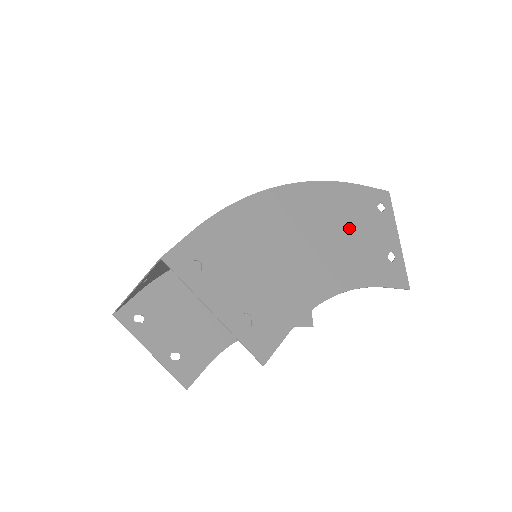
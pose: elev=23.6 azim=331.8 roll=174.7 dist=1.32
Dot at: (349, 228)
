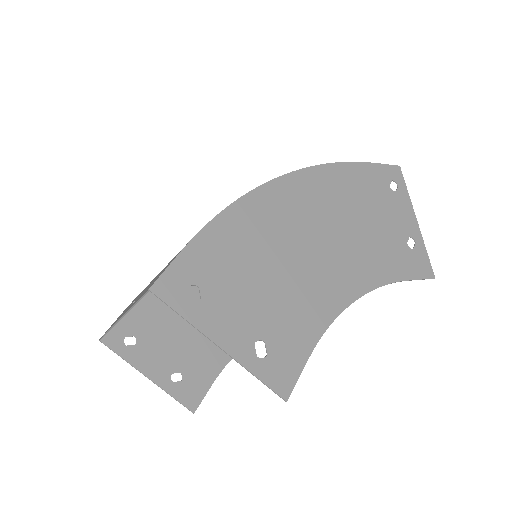
Dot at: (362, 216)
